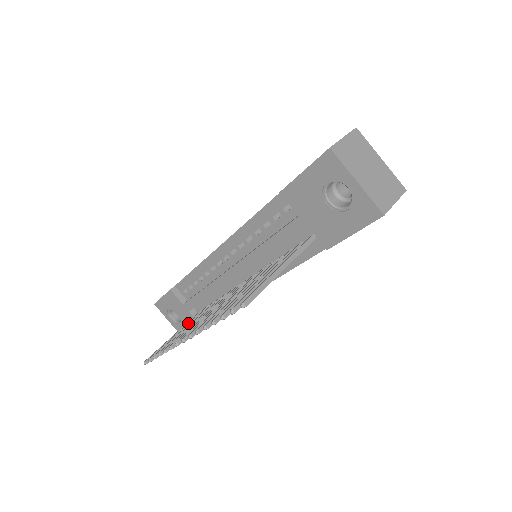
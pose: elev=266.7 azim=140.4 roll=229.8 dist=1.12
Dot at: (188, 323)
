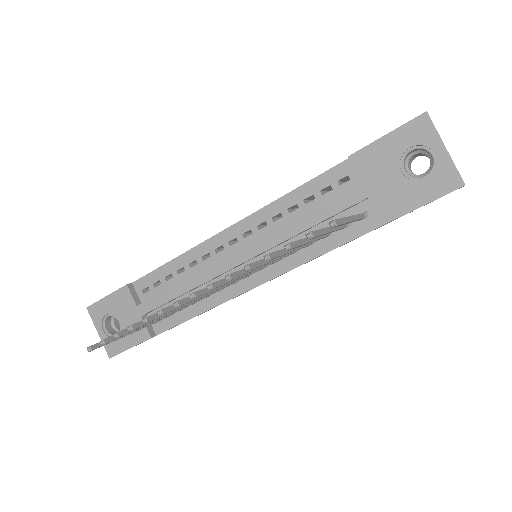
Dot at: occluded
